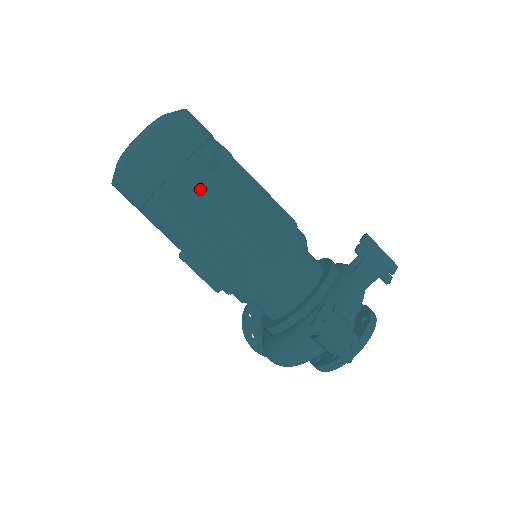
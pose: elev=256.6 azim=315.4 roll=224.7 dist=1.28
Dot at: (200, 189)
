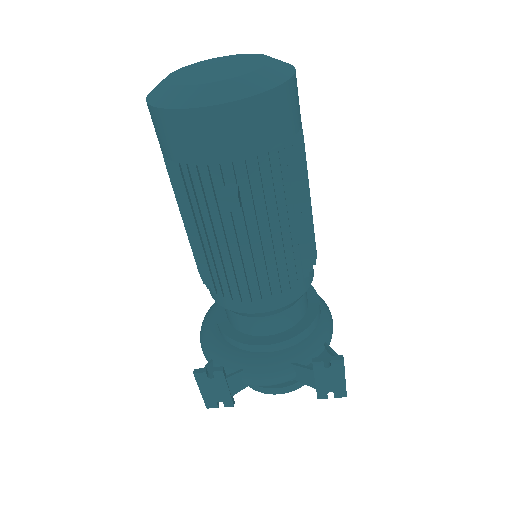
Dot at: (201, 197)
